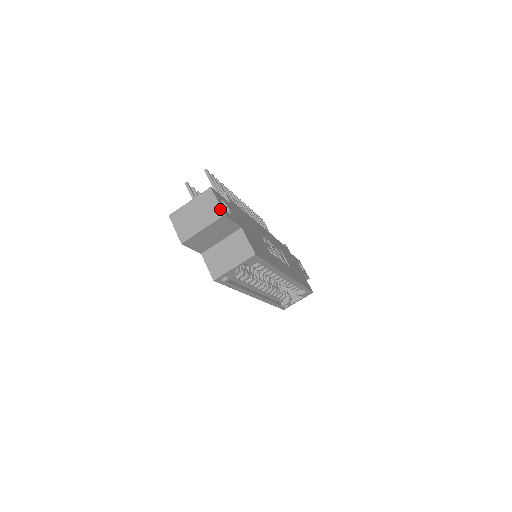
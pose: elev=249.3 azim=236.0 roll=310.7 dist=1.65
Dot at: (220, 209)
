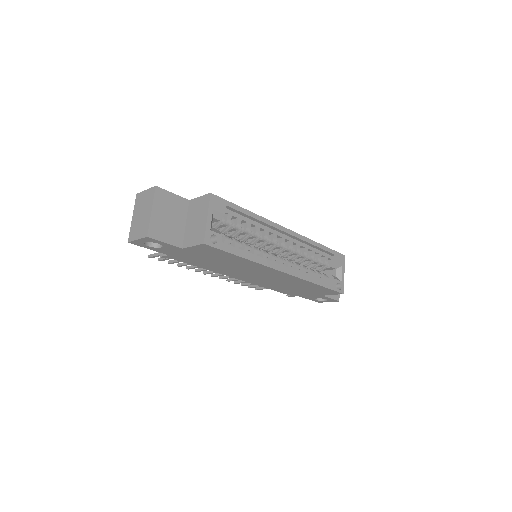
Dot at: (151, 189)
